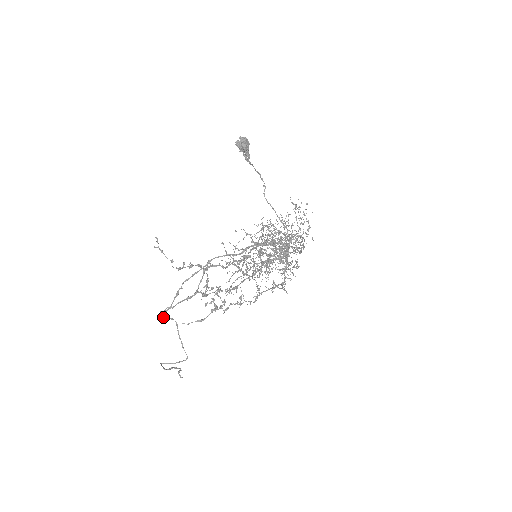
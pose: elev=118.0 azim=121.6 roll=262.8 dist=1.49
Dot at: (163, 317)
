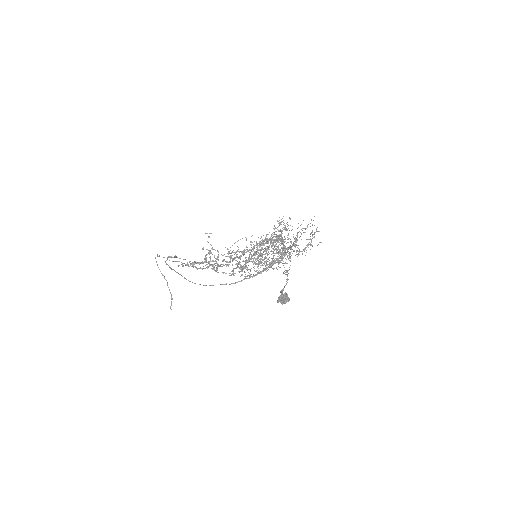
Dot at: (167, 258)
